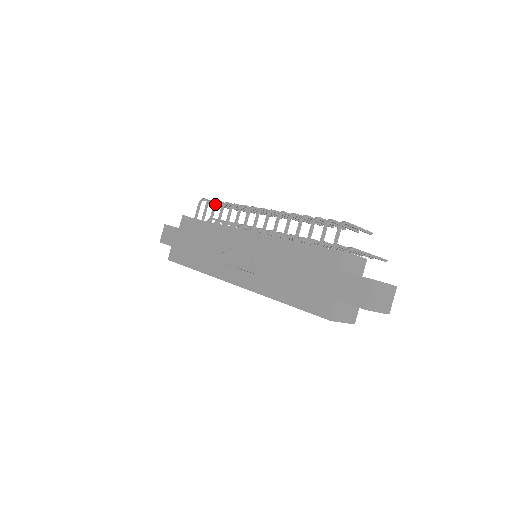
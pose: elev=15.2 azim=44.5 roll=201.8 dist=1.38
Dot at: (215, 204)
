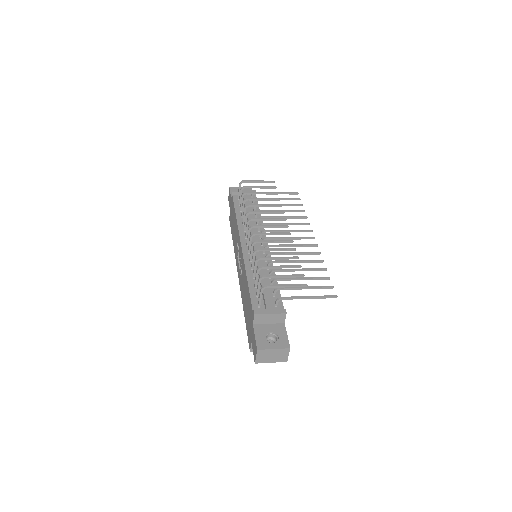
Dot at: (242, 196)
